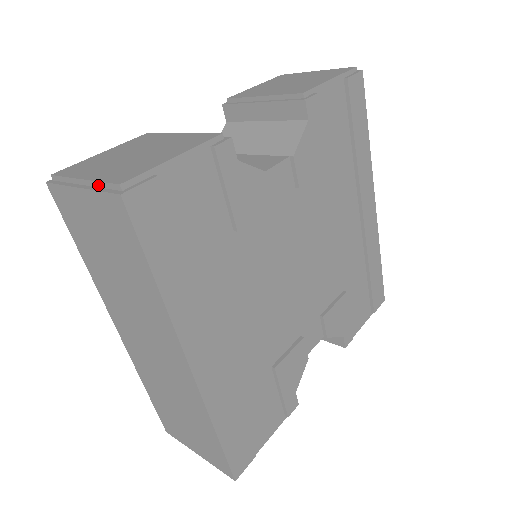
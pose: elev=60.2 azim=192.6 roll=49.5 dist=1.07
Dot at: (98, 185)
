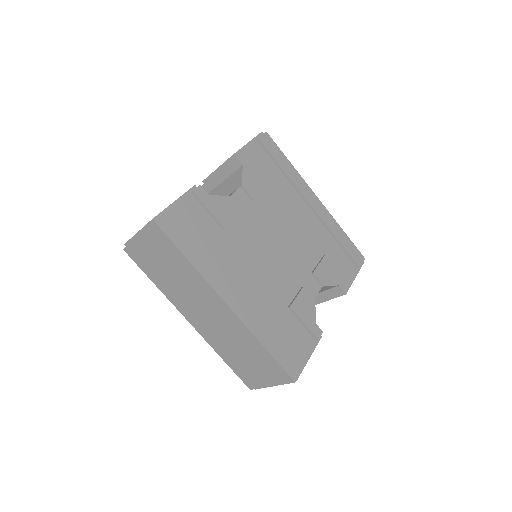
Dot at: (145, 228)
